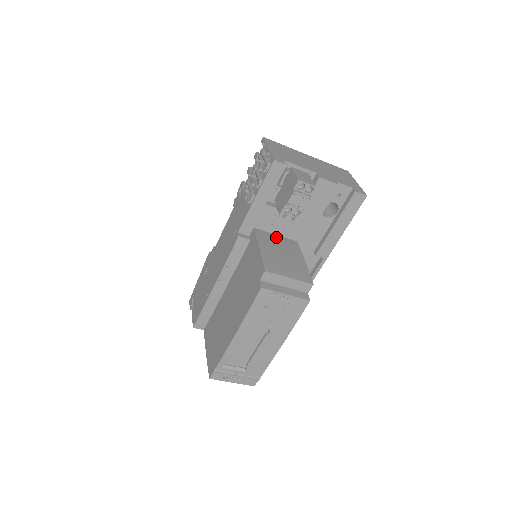
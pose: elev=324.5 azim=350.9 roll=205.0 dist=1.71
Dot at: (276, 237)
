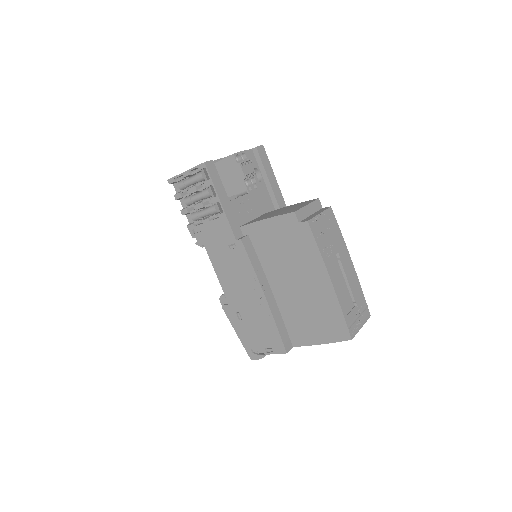
Dot at: occluded
